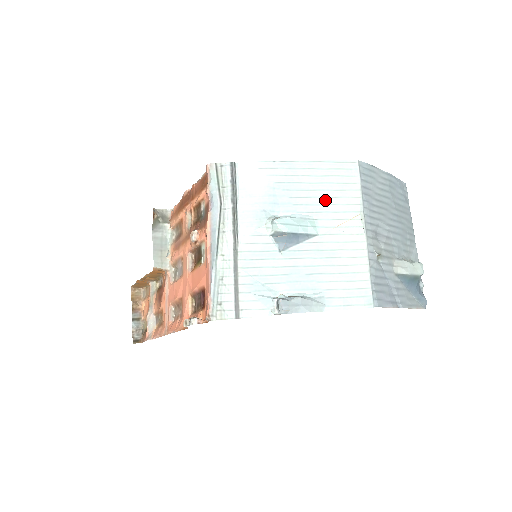
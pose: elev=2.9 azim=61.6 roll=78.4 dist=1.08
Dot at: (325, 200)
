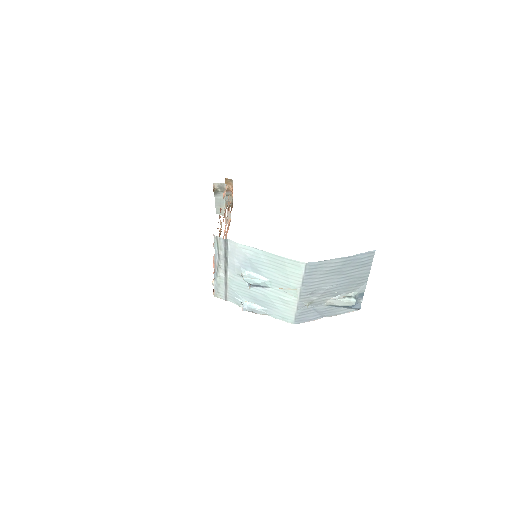
Dot at: (278, 275)
